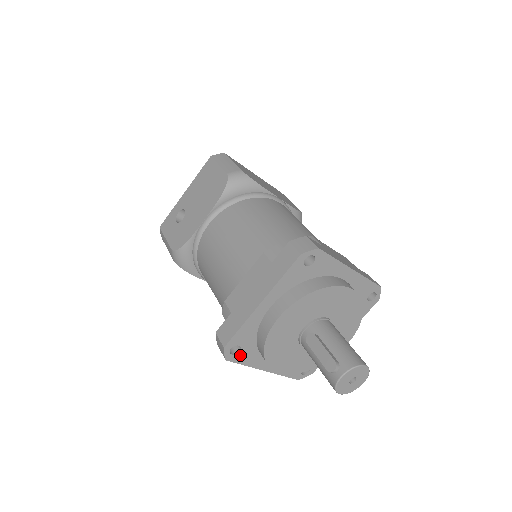
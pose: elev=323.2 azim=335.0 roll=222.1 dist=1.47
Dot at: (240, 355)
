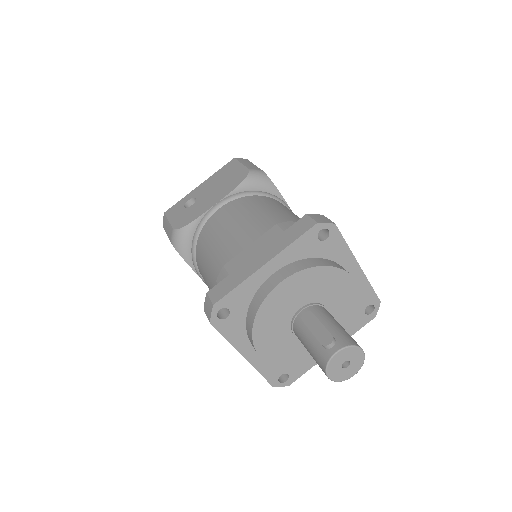
Dot at: (226, 323)
